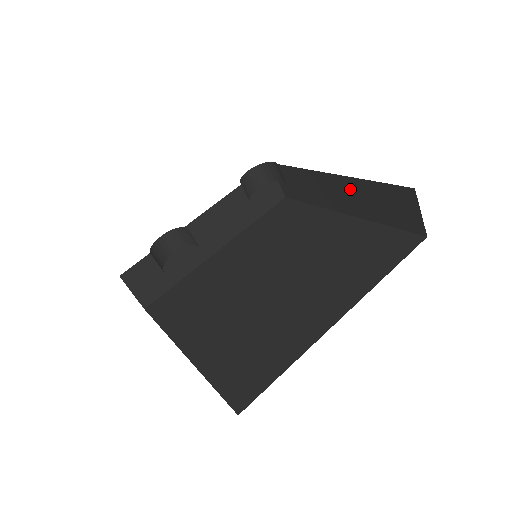
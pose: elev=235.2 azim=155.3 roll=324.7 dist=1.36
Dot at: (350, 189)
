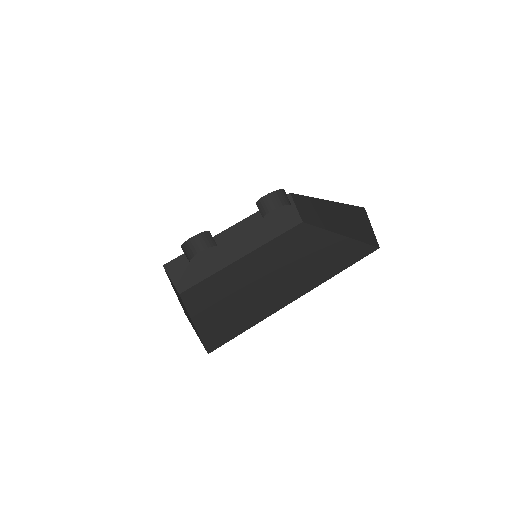
Dot at: (334, 211)
